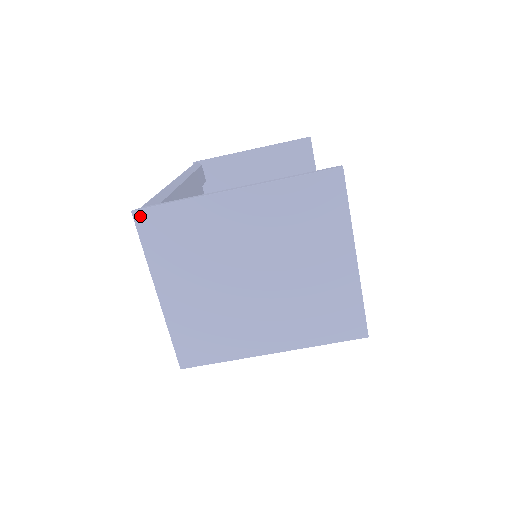
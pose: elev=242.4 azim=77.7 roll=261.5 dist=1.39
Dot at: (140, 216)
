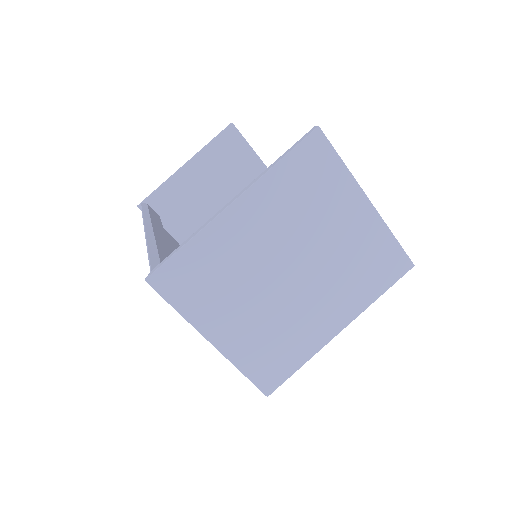
Dot at: (156, 280)
